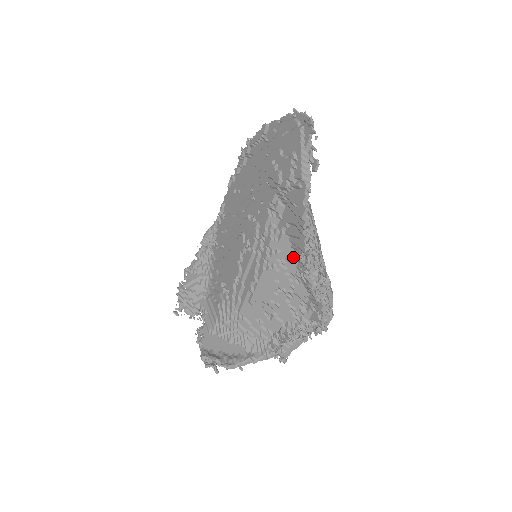
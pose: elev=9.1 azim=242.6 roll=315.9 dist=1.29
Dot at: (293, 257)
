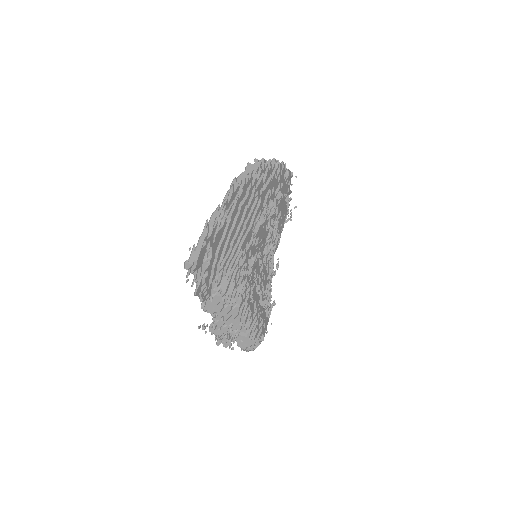
Dot at: occluded
